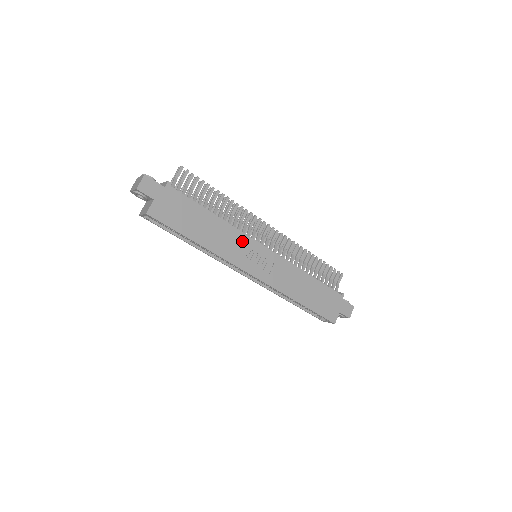
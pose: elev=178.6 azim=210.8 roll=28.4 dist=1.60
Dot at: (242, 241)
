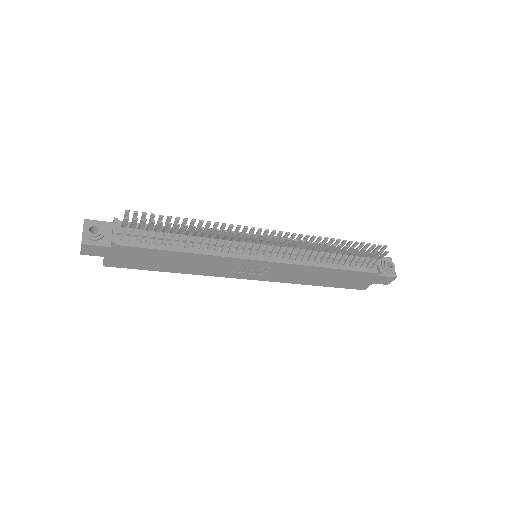
Dot at: (228, 262)
